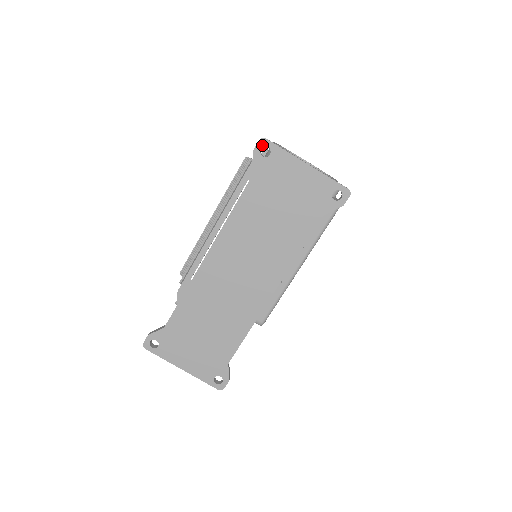
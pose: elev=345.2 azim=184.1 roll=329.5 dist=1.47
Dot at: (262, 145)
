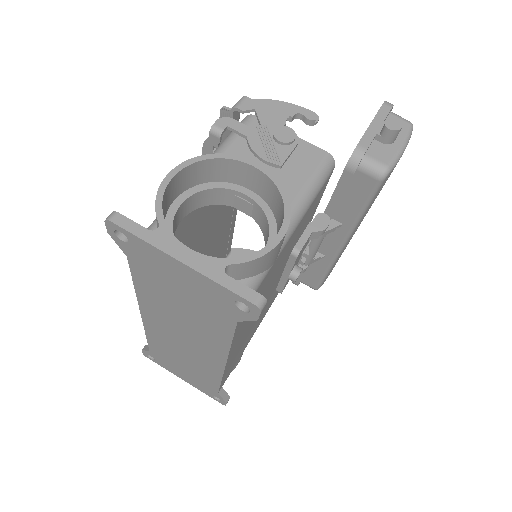
Dot at: (112, 228)
